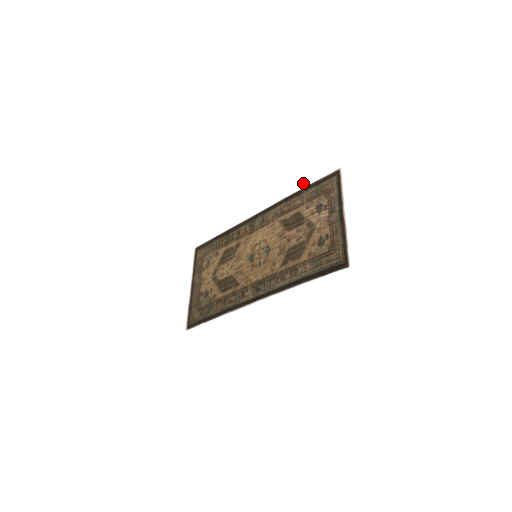
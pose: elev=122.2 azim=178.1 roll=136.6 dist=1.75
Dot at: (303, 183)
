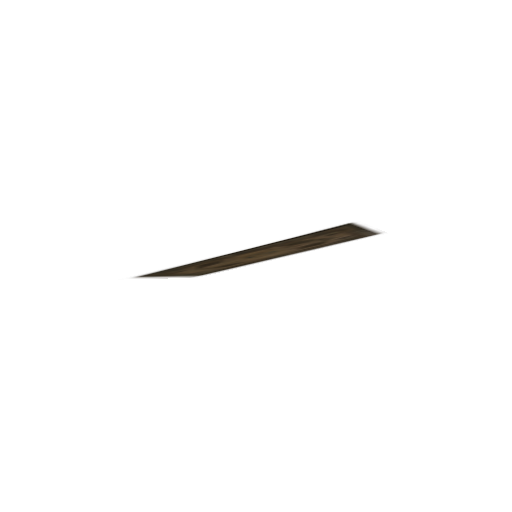
Dot at: (339, 244)
